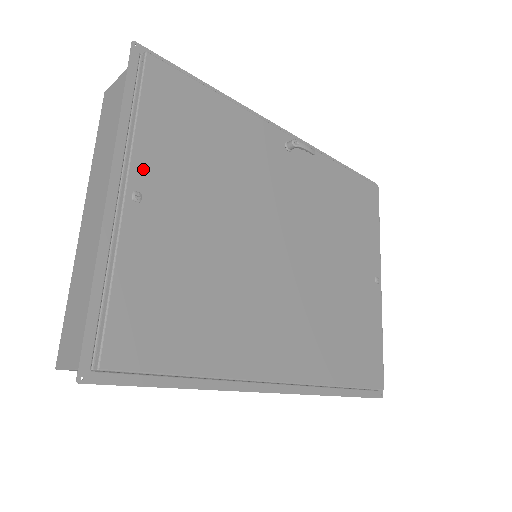
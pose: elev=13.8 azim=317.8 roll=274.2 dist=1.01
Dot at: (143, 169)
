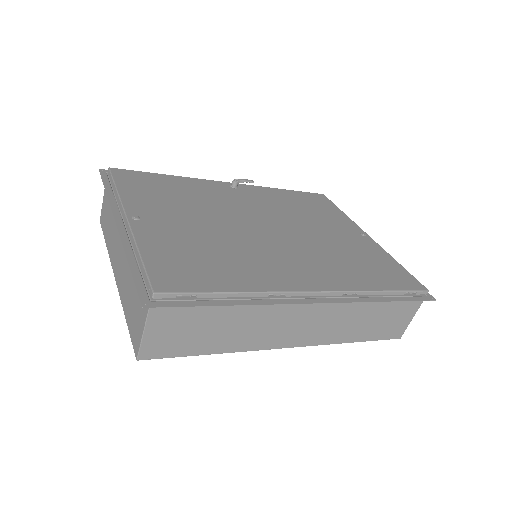
Dot at: (133, 208)
